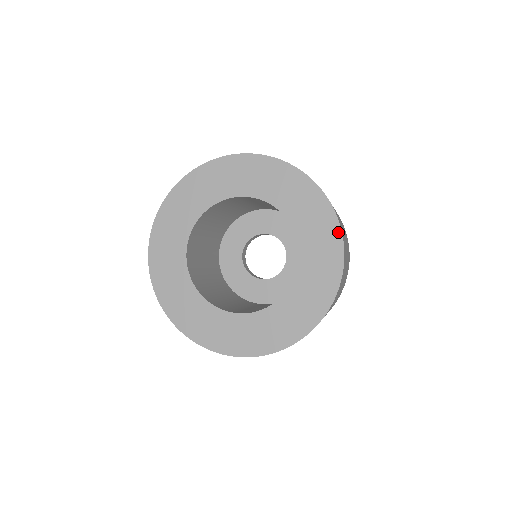
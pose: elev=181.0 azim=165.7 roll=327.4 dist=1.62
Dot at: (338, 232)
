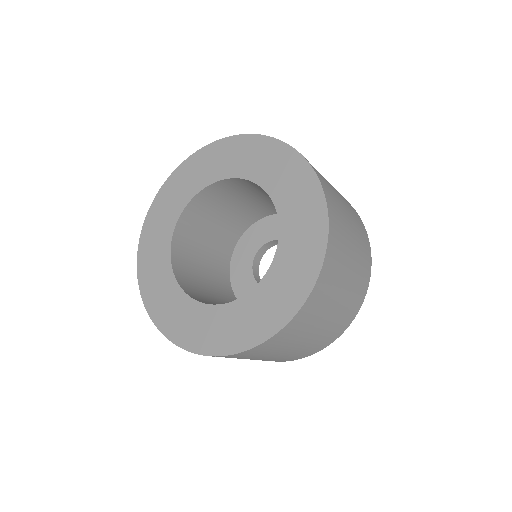
Dot at: (292, 152)
